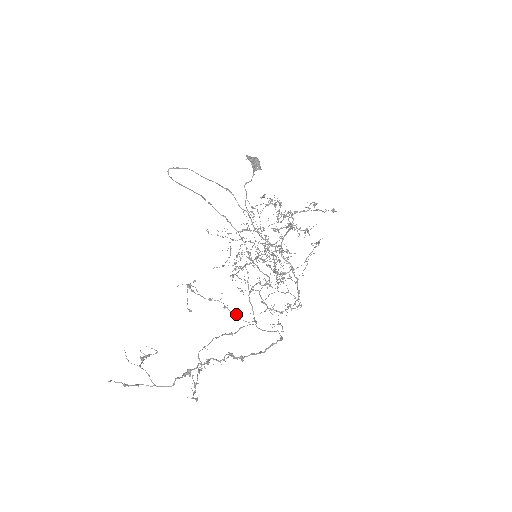
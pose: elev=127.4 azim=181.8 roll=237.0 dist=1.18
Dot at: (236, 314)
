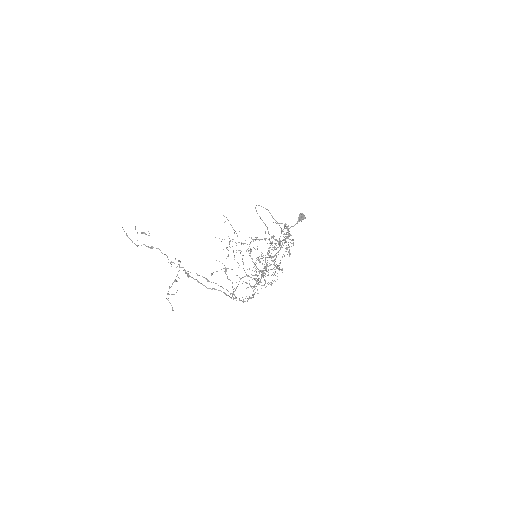
Dot at: occluded
